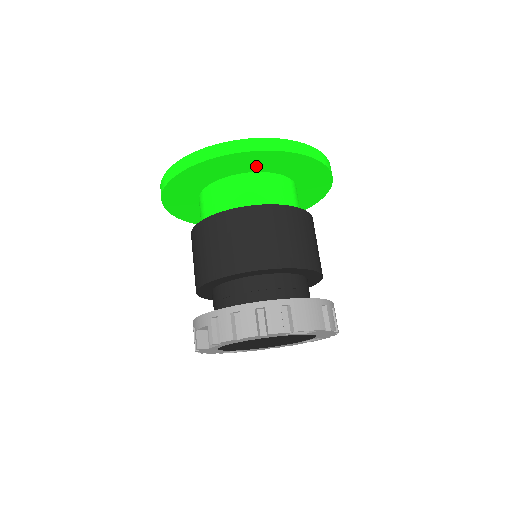
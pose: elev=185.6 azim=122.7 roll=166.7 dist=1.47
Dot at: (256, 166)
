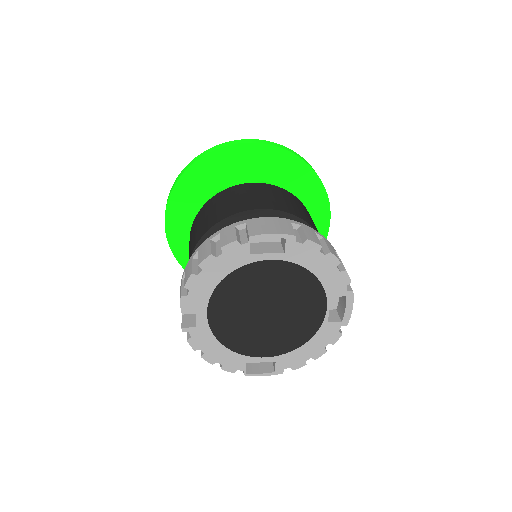
Dot at: (226, 174)
